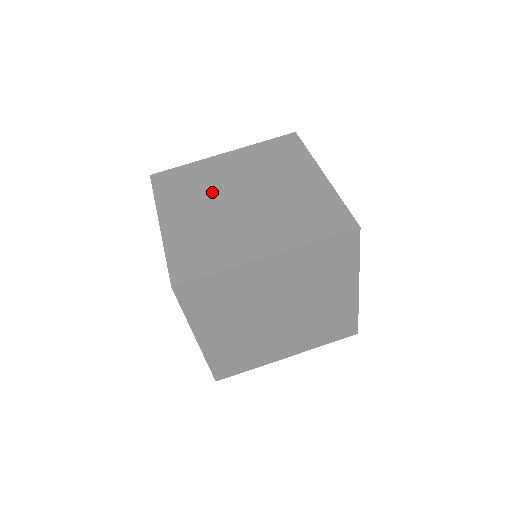
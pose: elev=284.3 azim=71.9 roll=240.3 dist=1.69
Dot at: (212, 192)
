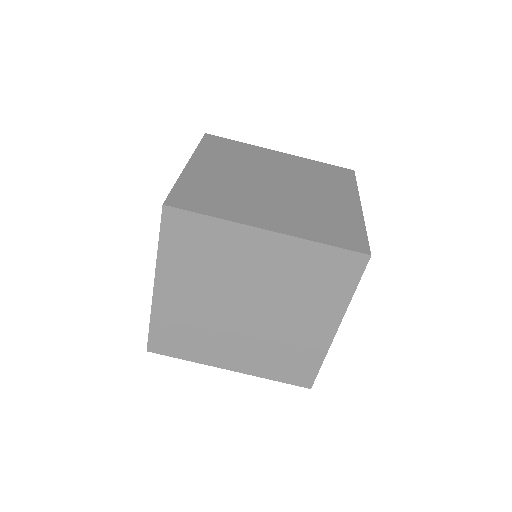
Dot at: (222, 283)
